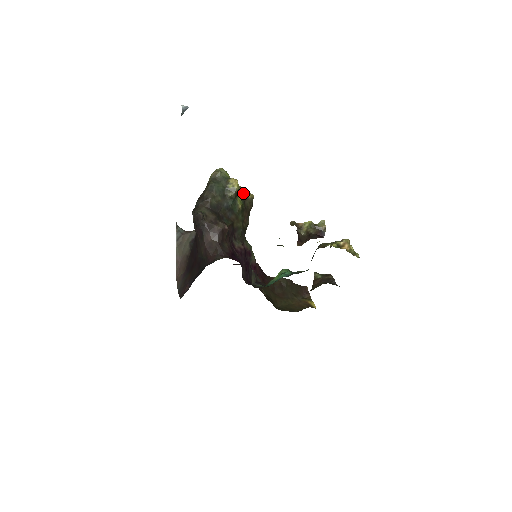
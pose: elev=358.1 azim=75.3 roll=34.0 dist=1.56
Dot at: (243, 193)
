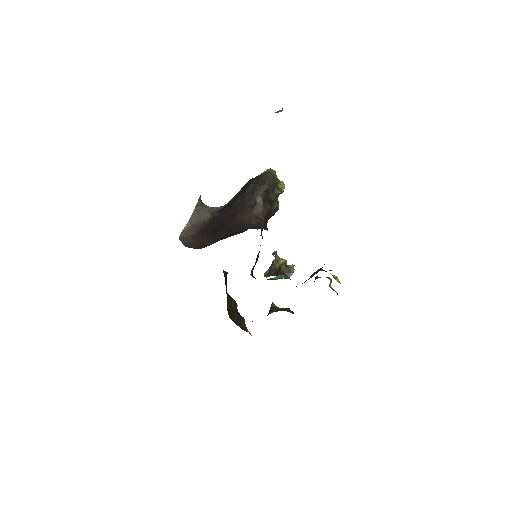
Dot at: occluded
